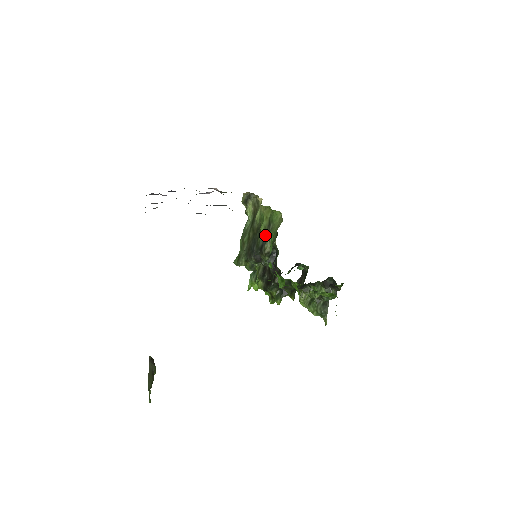
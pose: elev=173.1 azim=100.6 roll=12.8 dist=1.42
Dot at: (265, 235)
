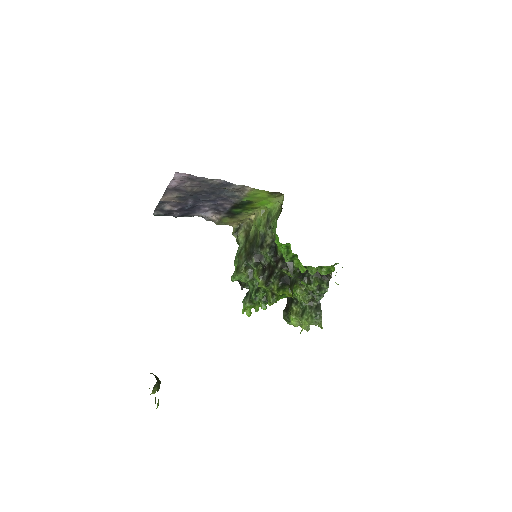
Dot at: (264, 234)
